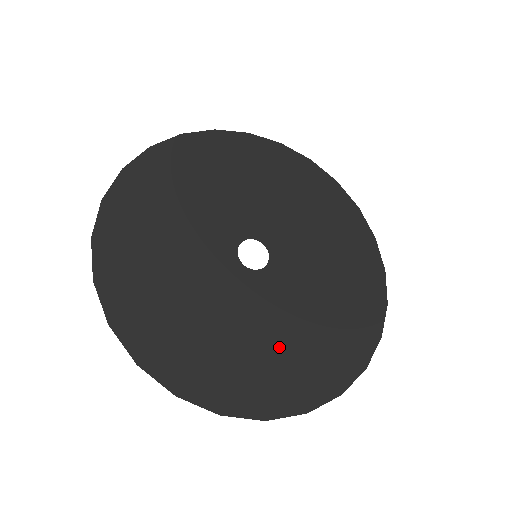
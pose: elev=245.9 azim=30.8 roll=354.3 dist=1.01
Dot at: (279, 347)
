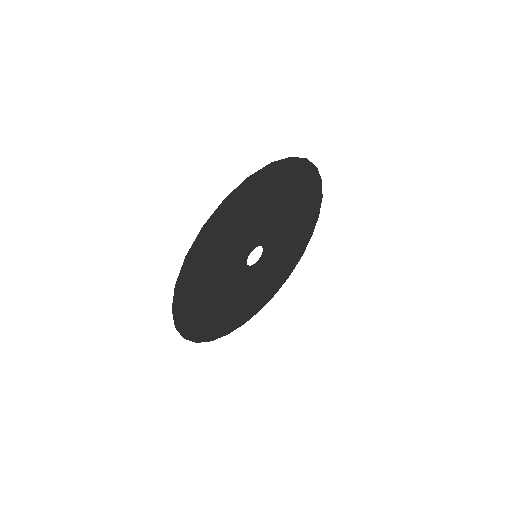
Dot at: (257, 293)
